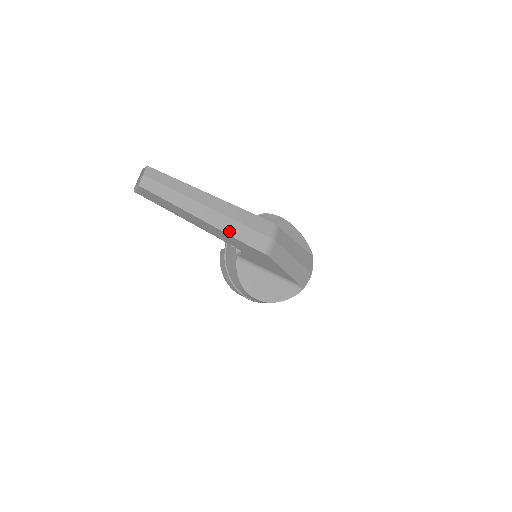
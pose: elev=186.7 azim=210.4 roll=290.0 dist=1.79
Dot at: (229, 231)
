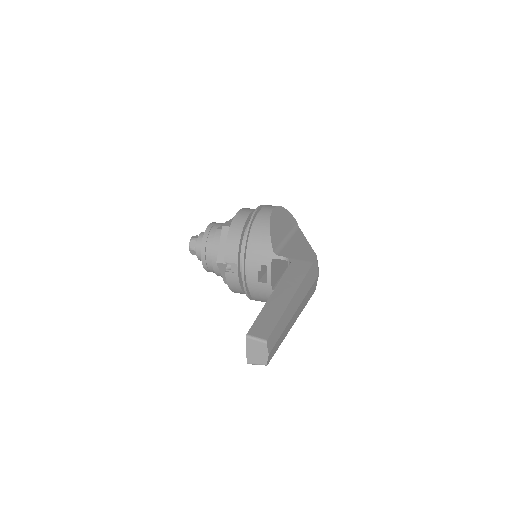
Dot at: (304, 306)
